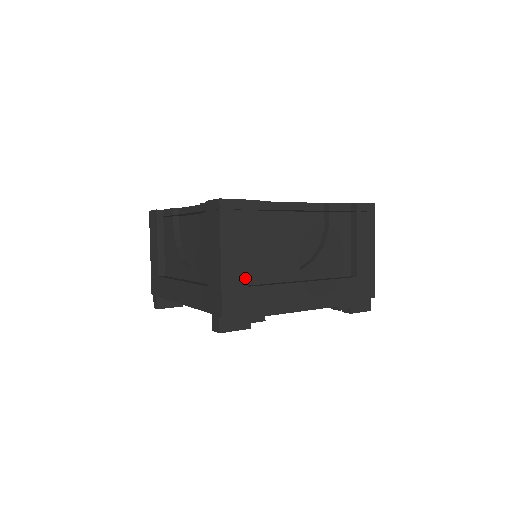
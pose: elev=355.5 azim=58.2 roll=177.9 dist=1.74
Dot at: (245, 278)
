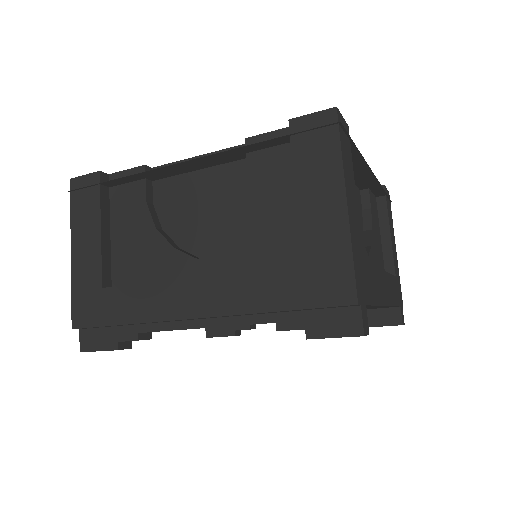
Dot at: (99, 276)
